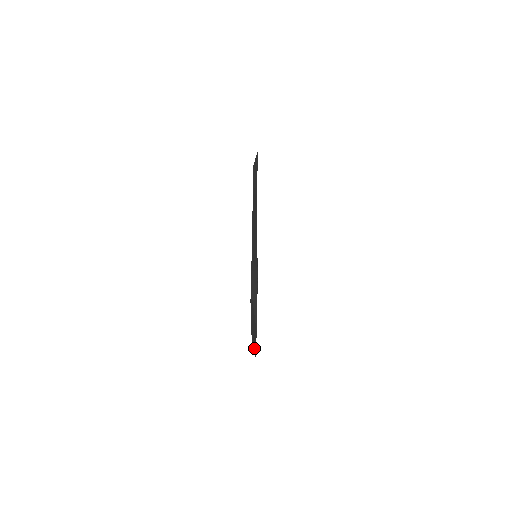
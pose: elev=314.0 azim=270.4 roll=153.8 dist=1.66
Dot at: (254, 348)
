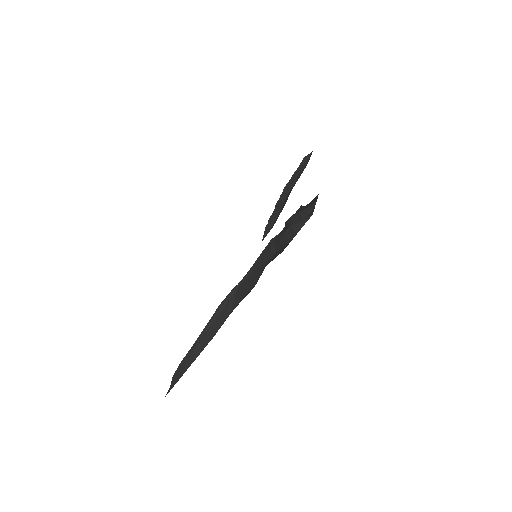
Dot at: (171, 382)
